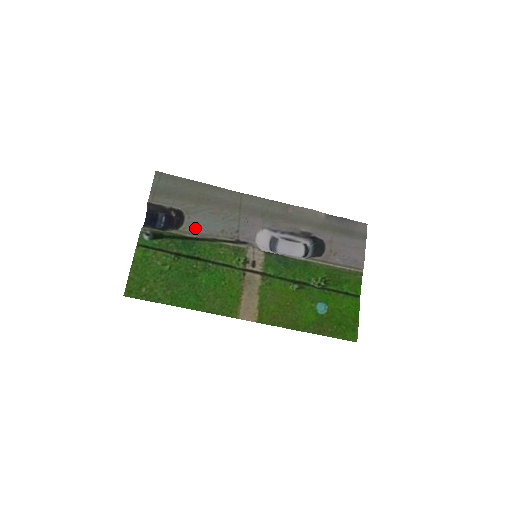
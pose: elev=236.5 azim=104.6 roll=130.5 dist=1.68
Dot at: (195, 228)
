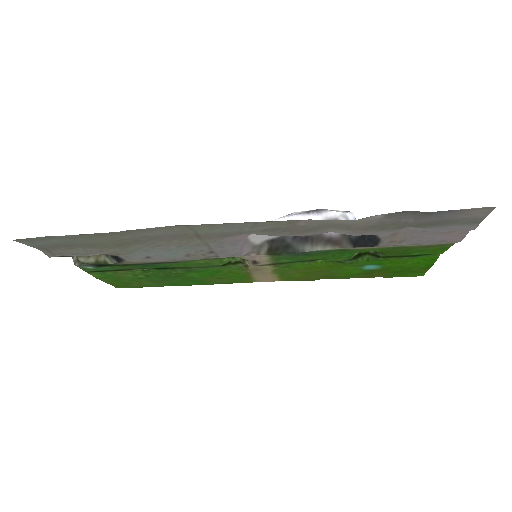
Dot at: (144, 260)
